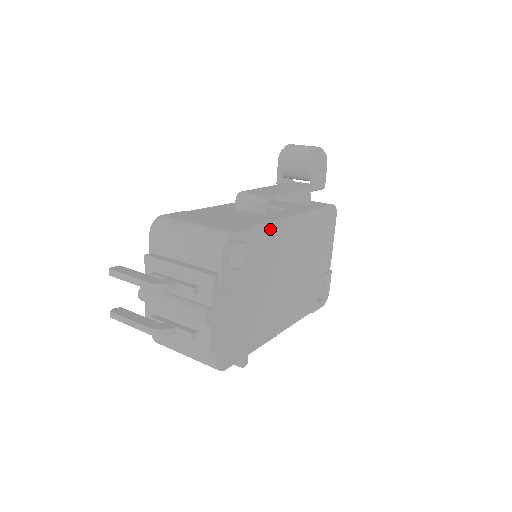
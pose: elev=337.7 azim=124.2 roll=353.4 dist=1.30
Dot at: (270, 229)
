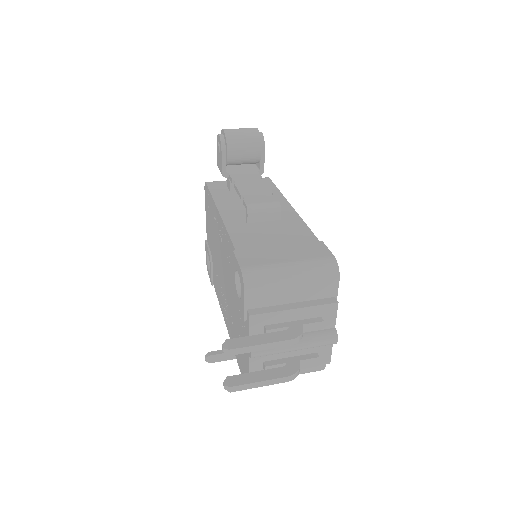
Dot at: occluded
